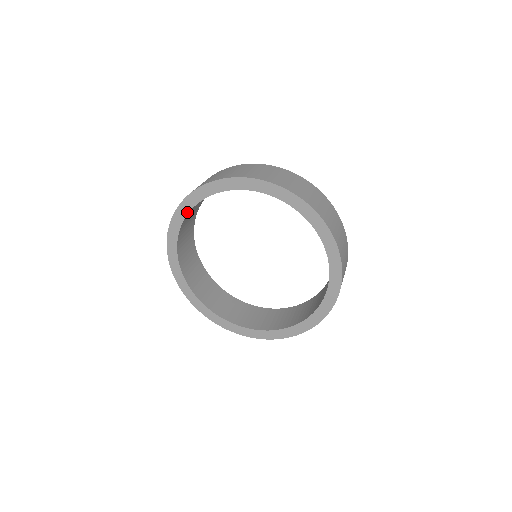
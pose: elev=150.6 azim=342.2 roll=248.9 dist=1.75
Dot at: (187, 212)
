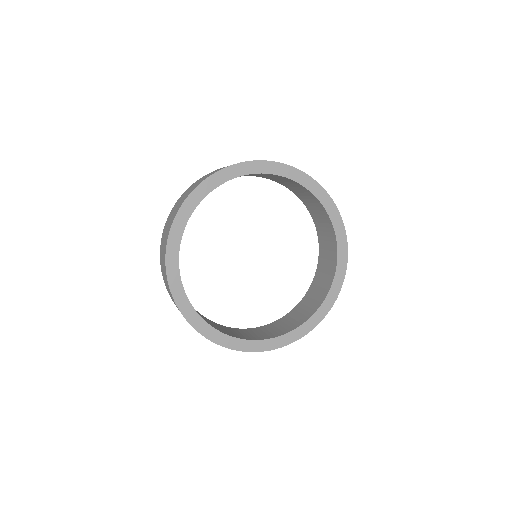
Dot at: (240, 175)
